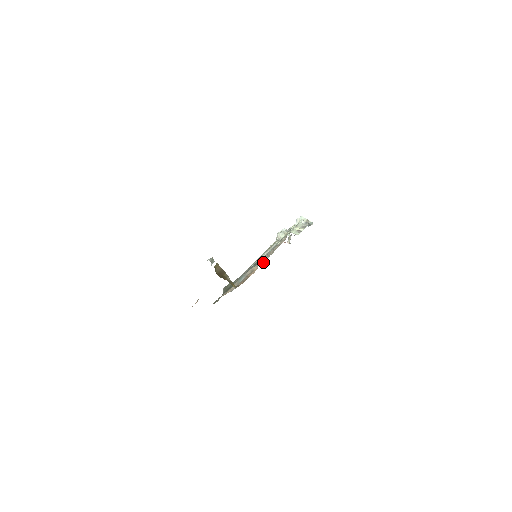
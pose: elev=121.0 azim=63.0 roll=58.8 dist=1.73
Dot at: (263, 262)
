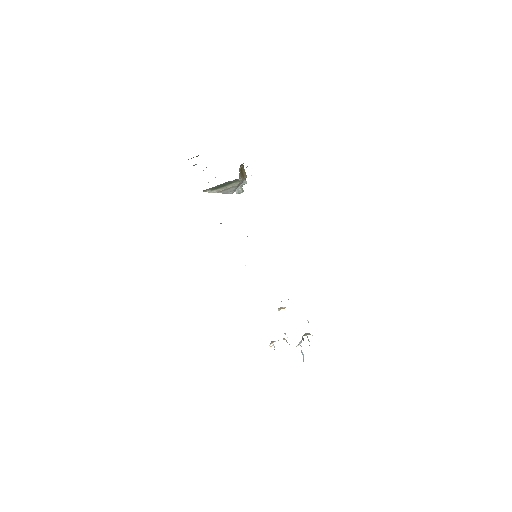
Dot at: occluded
